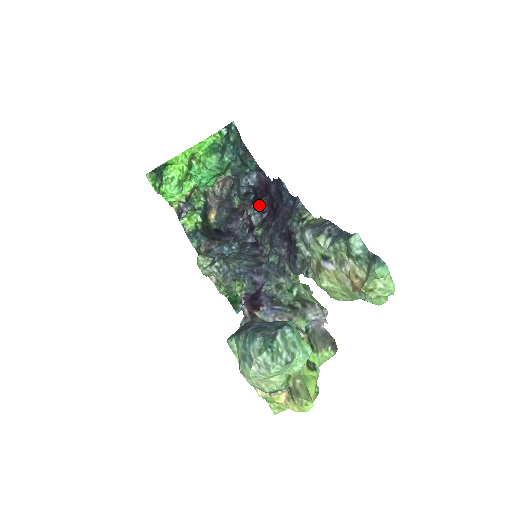
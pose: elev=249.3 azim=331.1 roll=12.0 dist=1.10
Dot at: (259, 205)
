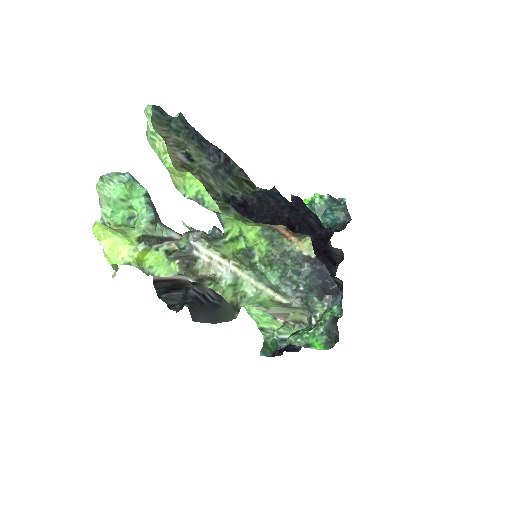
Dot at: occluded
